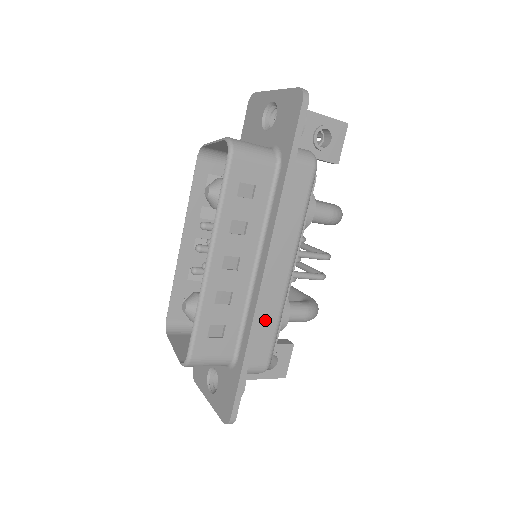
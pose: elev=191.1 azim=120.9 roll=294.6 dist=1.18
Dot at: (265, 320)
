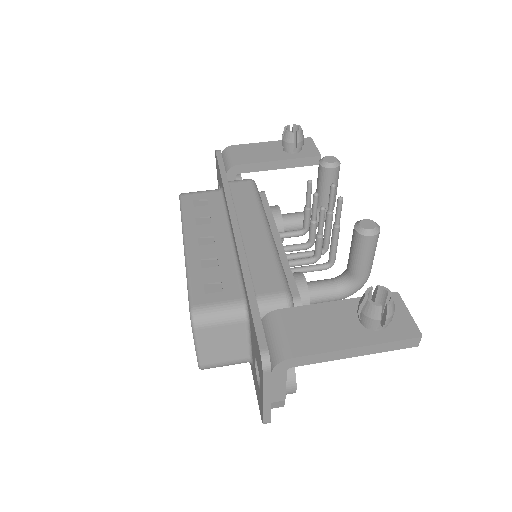
Dot at: occluded
